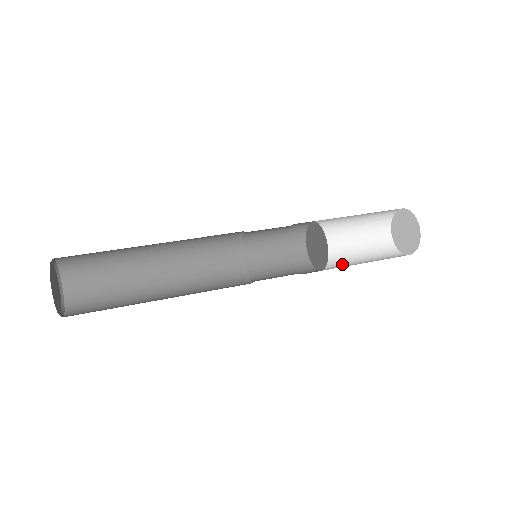
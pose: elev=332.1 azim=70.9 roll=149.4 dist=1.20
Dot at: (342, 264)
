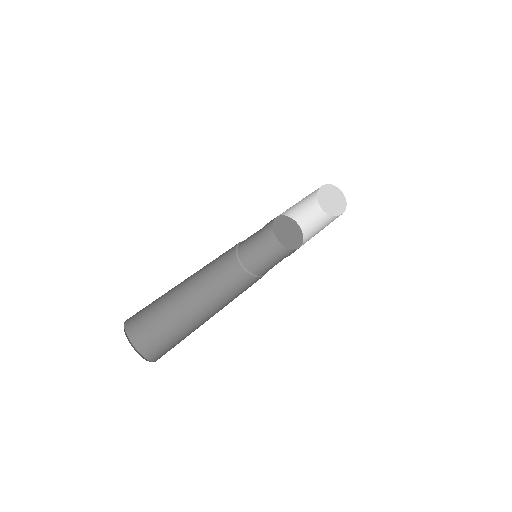
Dot at: occluded
